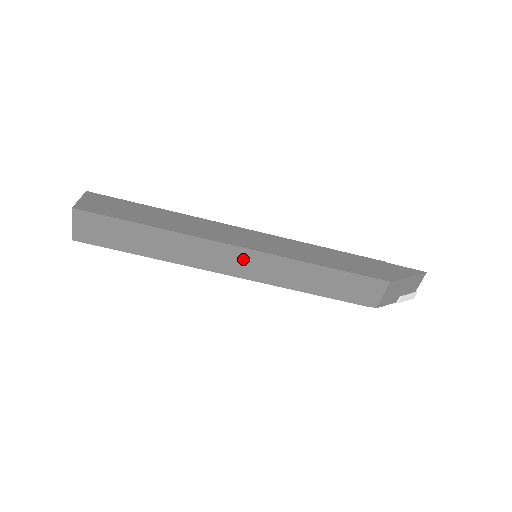
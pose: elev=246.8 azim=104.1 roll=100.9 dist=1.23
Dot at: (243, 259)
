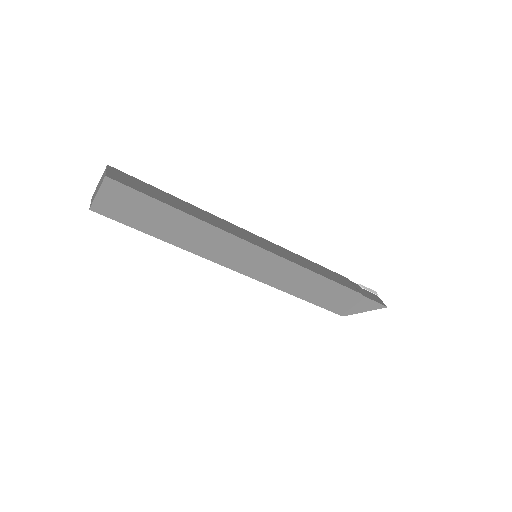
Dot at: occluded
